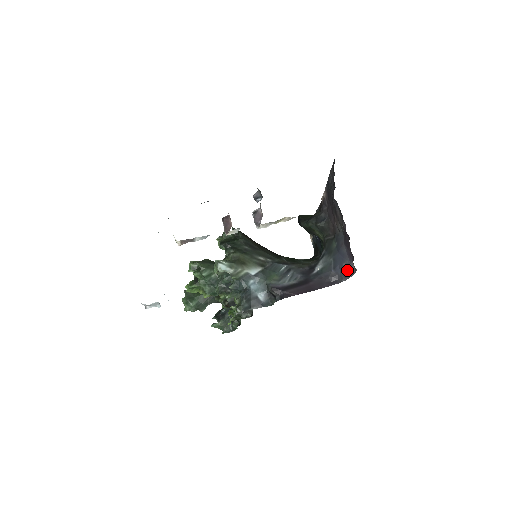
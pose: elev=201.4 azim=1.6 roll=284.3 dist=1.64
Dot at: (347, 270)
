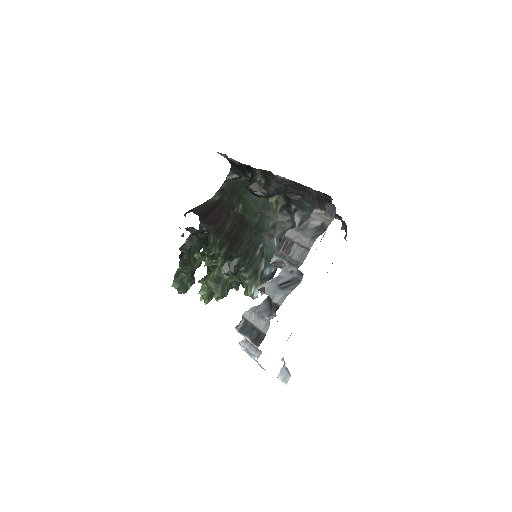
Dot at: occluded
